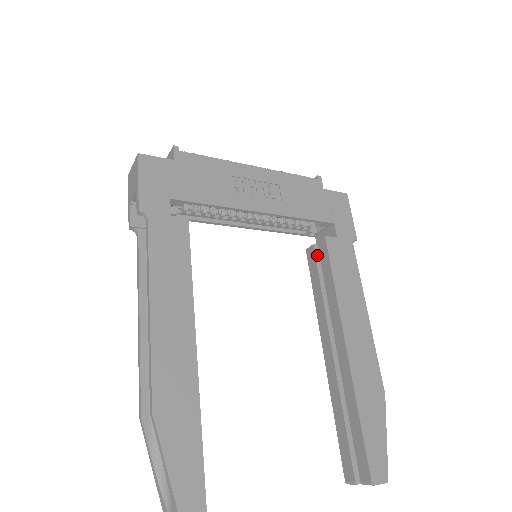
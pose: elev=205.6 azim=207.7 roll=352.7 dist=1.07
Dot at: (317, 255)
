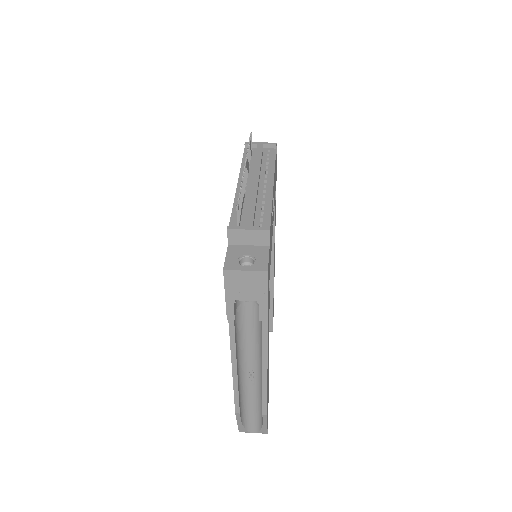
Dot at: occluded
